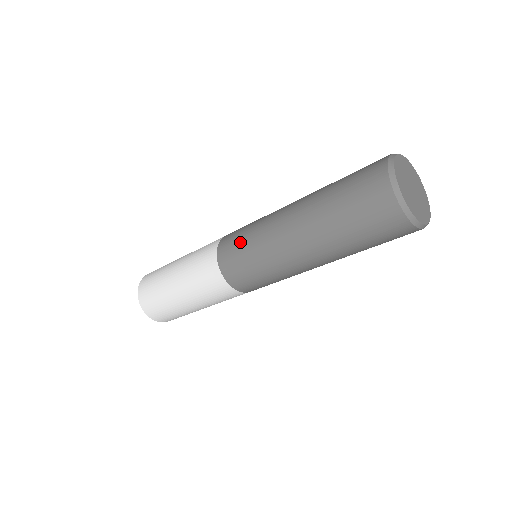
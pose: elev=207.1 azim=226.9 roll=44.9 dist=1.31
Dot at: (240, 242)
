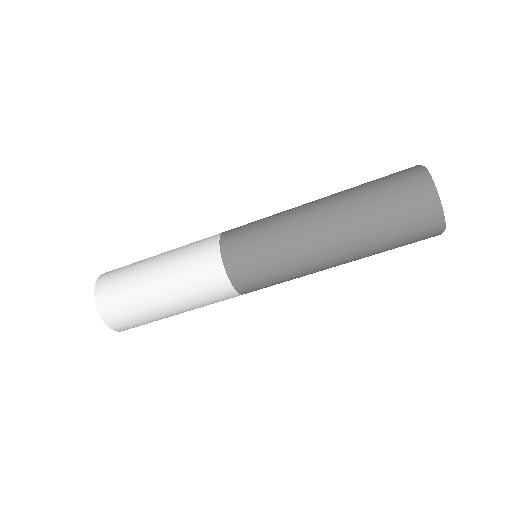
Dot at: (252, 226)
